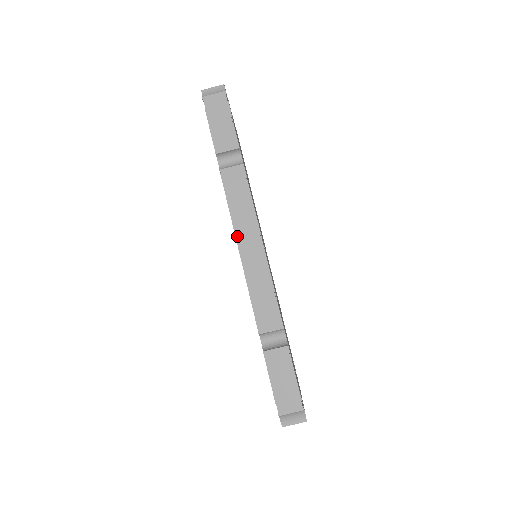
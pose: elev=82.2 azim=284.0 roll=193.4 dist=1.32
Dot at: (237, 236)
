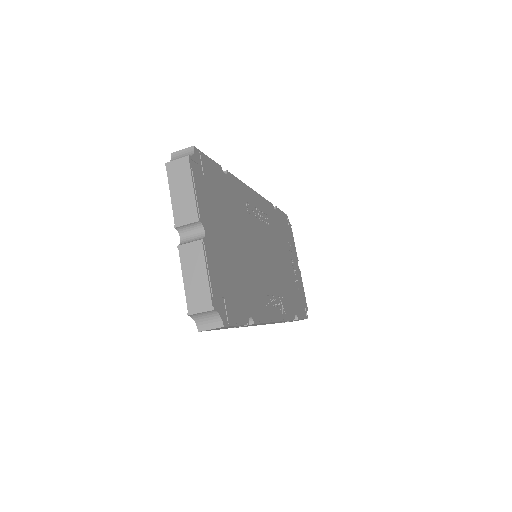
Dot at: occluded
